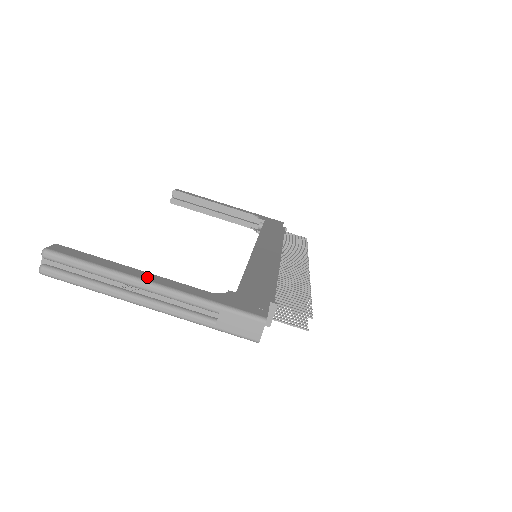
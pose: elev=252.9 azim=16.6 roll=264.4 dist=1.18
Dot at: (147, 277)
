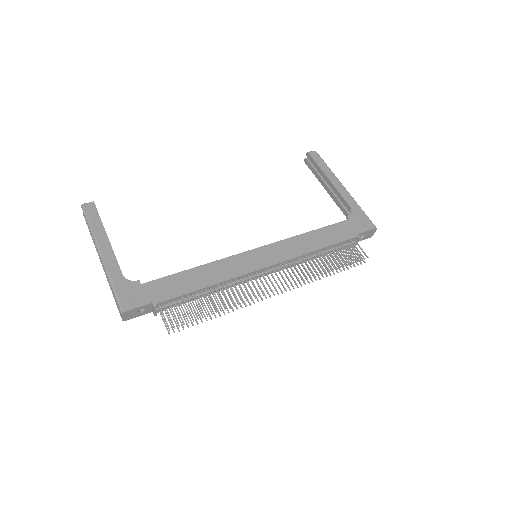
Dot at: (104, 247)
